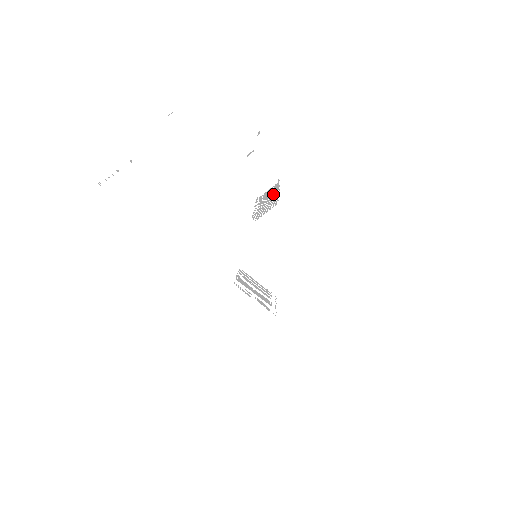
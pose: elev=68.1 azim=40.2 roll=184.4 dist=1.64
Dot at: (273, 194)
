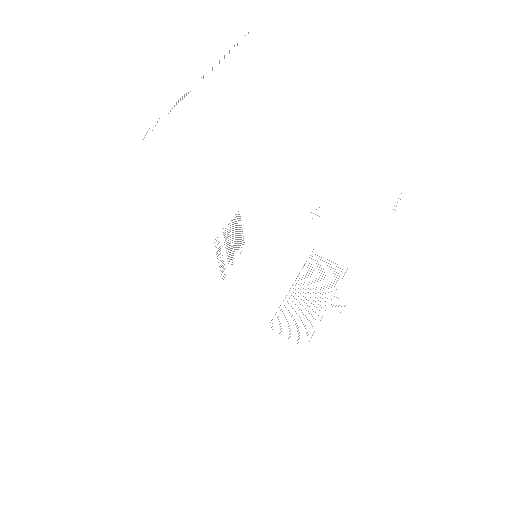
Dot at: occluded
